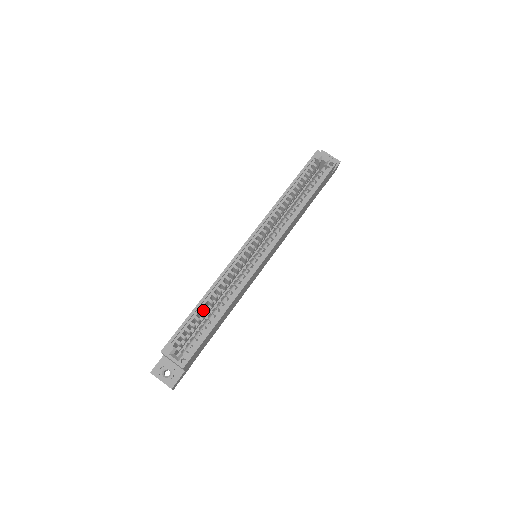
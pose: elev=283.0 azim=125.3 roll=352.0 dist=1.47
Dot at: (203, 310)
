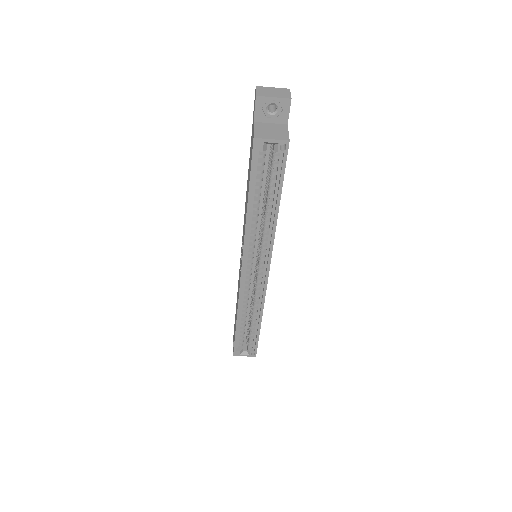
Dot at: occluded
